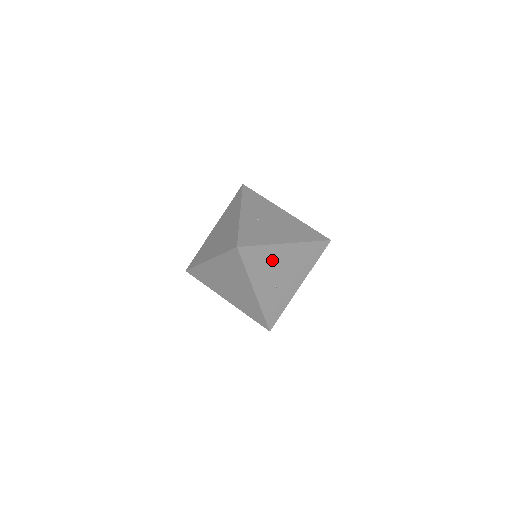
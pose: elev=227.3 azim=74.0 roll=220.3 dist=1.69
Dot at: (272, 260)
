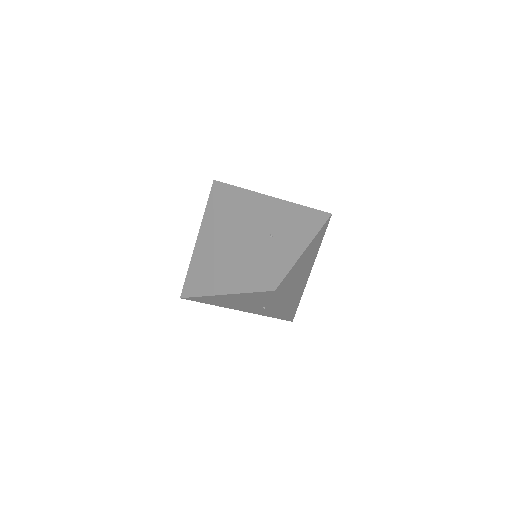
Dot at: (259, 207)
